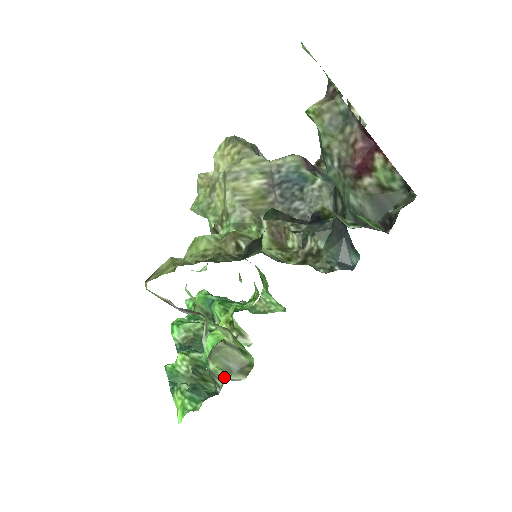
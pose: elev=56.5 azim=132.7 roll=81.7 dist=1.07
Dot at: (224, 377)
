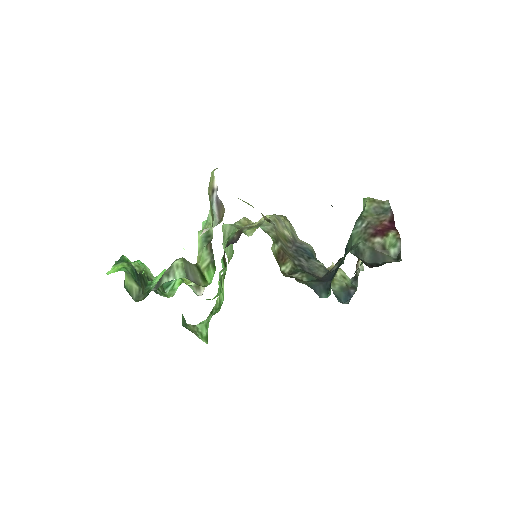
Dot at: (178, 275)
